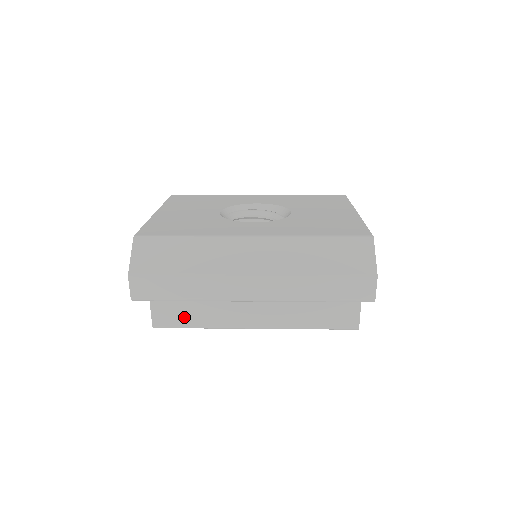
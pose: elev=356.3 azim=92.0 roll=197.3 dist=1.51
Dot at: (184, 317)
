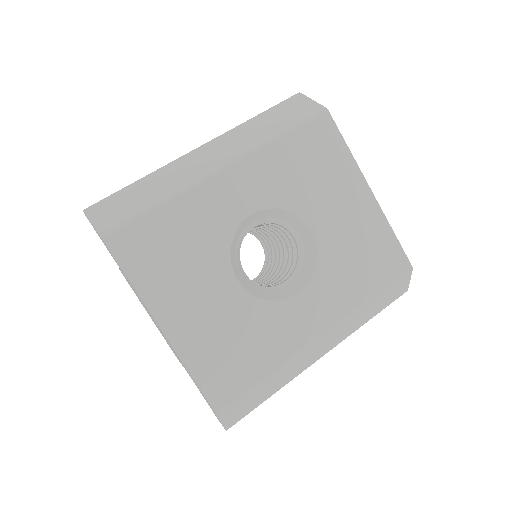
Dot at: occluded
